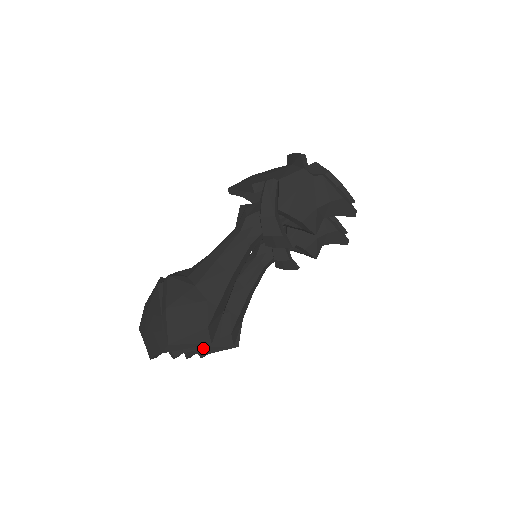
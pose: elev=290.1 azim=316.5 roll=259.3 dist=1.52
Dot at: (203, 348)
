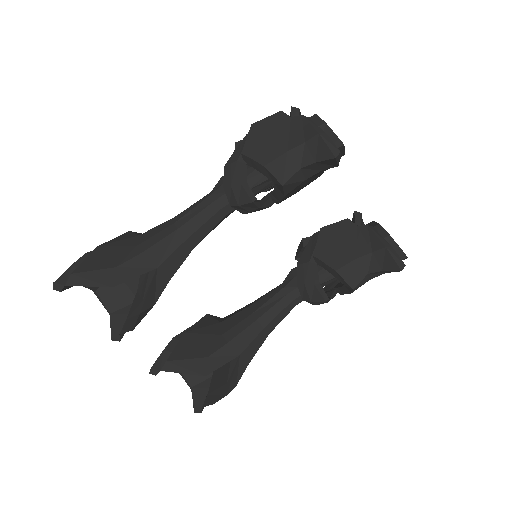
Dot at: (169, 364)
